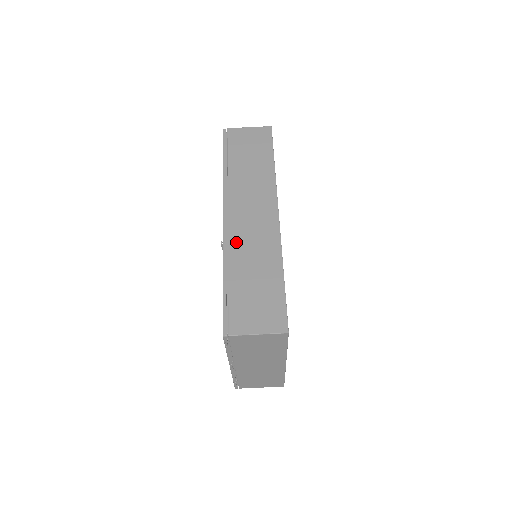
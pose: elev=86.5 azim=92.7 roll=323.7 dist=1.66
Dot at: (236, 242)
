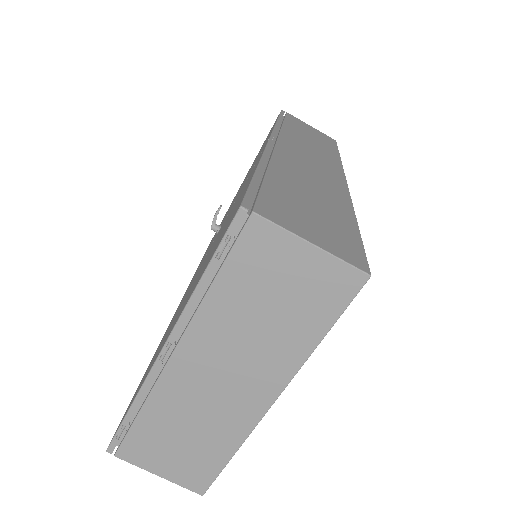
Dot at: (285, 159)
